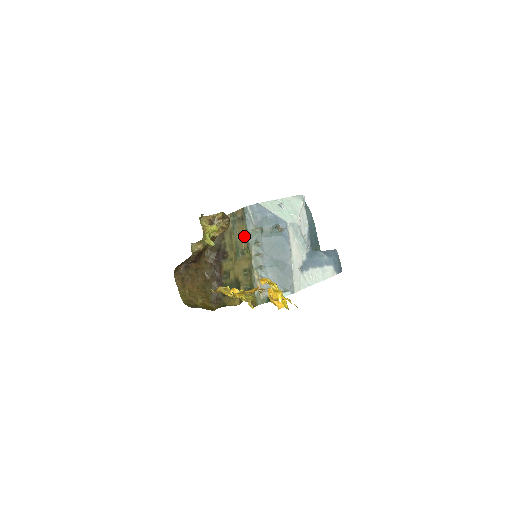
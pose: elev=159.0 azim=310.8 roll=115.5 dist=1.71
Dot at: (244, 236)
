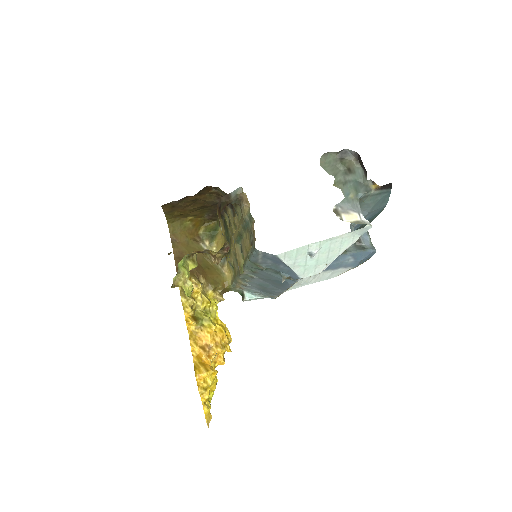
Dot at: (246, 251)
